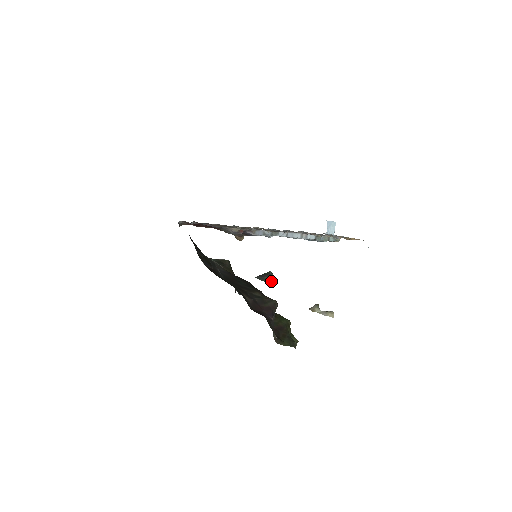
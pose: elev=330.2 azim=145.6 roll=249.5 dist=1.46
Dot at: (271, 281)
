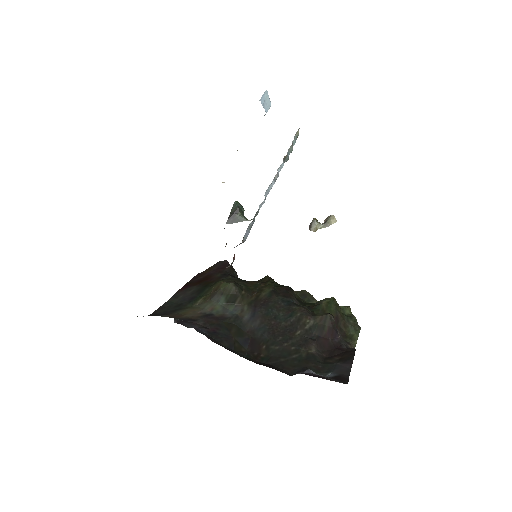
Dot at: (243, 213)
